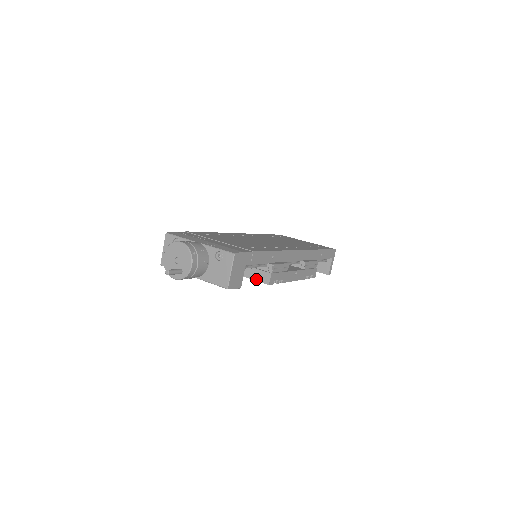
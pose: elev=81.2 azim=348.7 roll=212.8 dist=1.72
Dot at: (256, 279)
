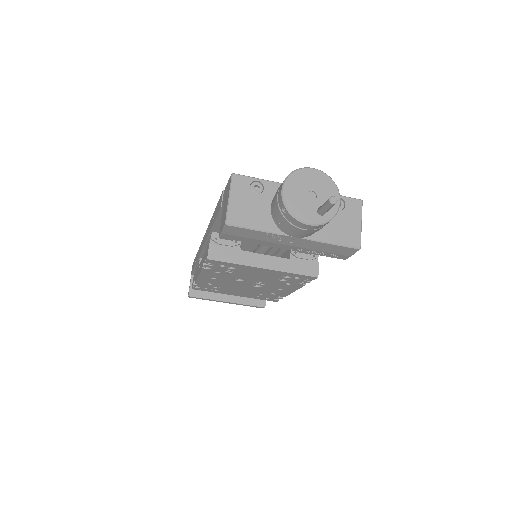
Dot at: (298, 272)
